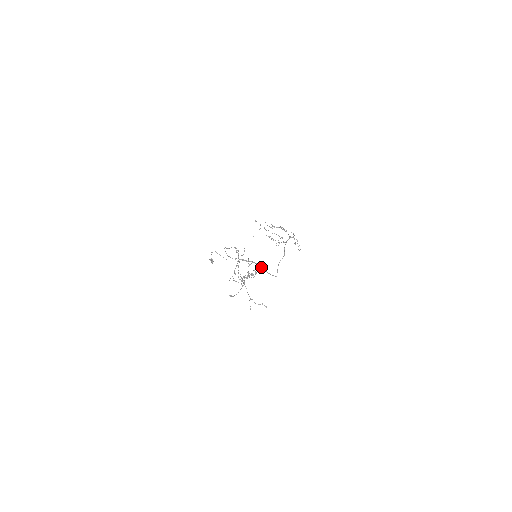
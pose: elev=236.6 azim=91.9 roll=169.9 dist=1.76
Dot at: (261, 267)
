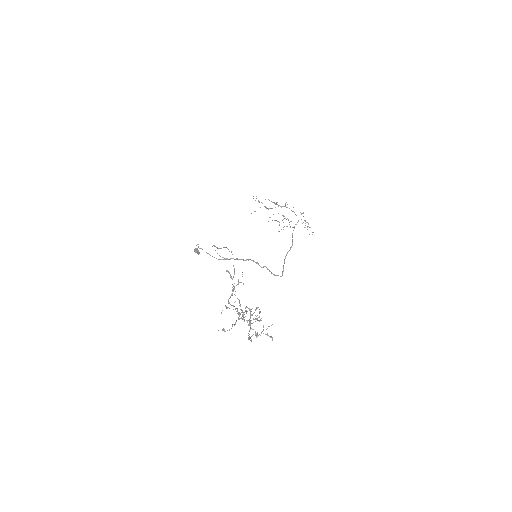
Dot at: occluded
